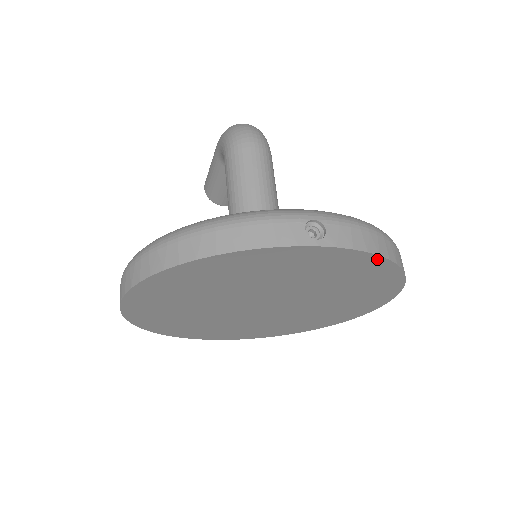
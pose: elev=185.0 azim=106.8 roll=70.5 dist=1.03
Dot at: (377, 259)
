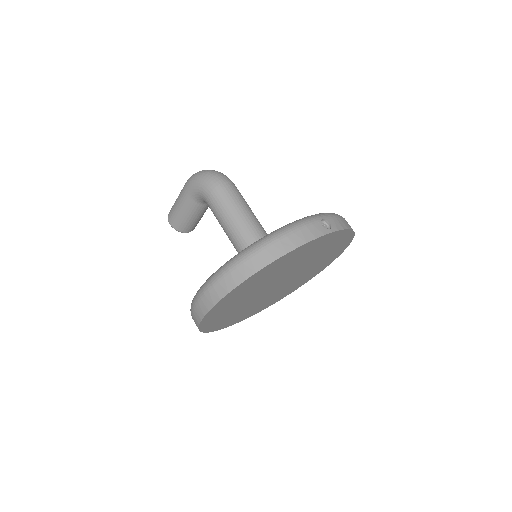
Dot at: (349, 232)
